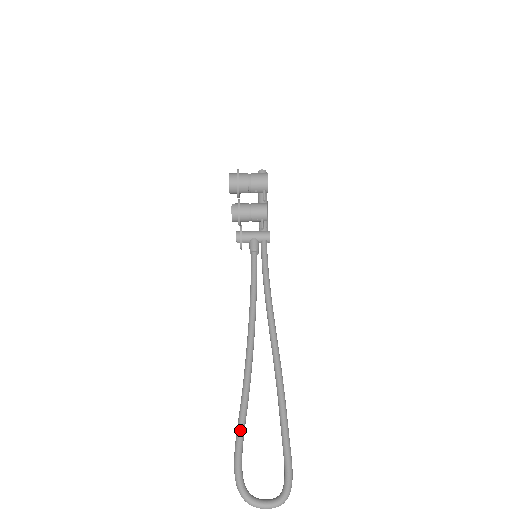
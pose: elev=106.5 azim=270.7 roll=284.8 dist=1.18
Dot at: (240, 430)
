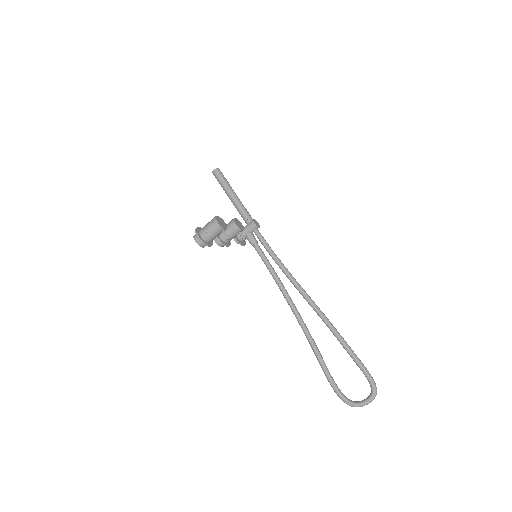
Dot at: (324, 371)
